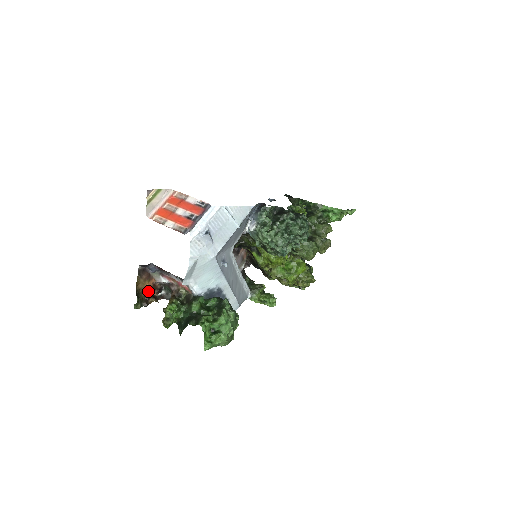
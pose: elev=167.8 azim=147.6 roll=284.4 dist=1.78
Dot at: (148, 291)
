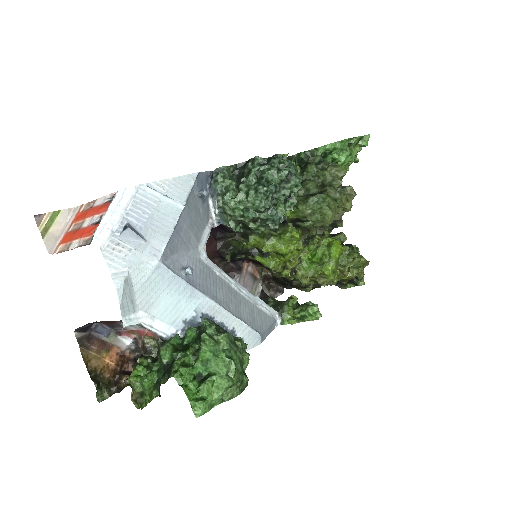
Dot at: (114, 368)
